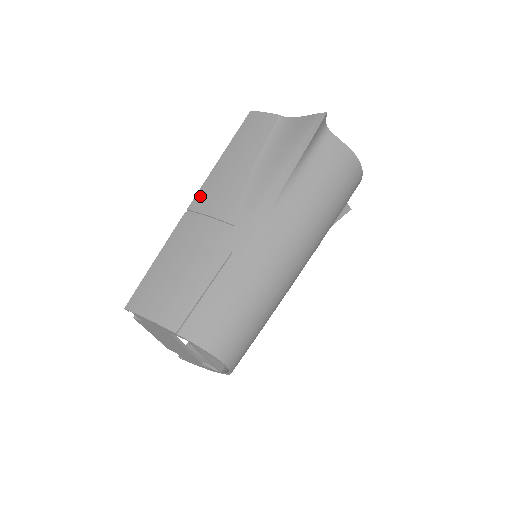
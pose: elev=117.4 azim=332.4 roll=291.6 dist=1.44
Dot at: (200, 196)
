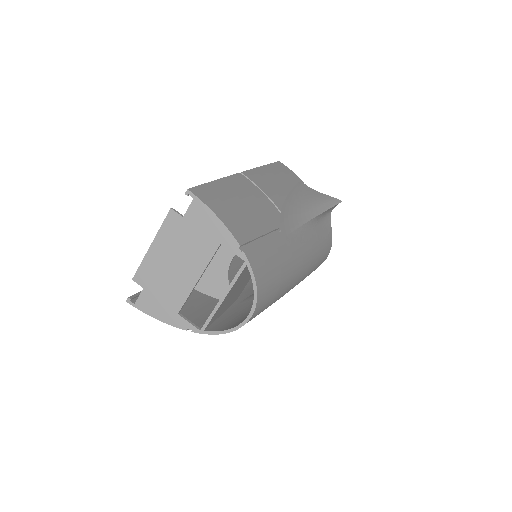
Dot at: (252, 173)
